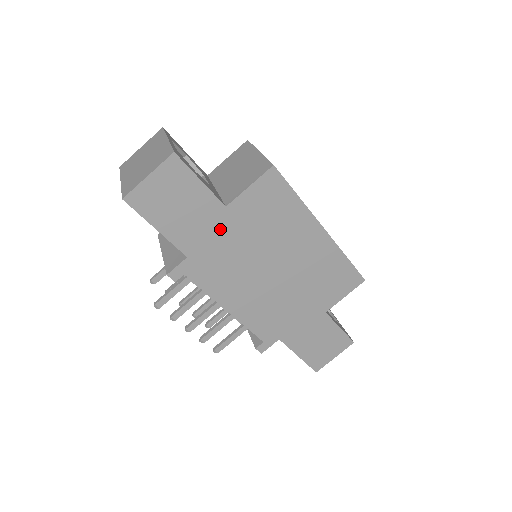
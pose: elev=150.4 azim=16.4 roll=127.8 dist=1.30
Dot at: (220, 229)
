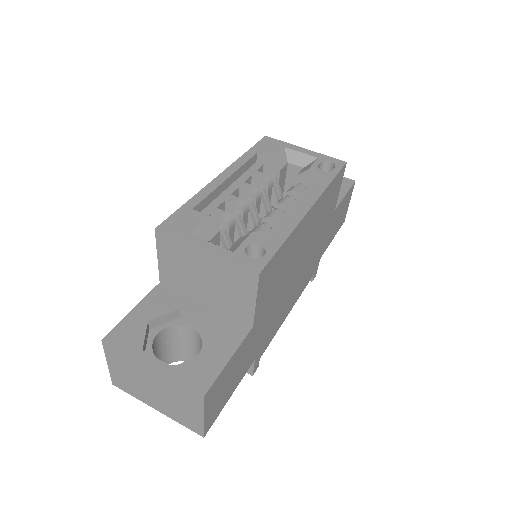
Dot at: (259, 330)
